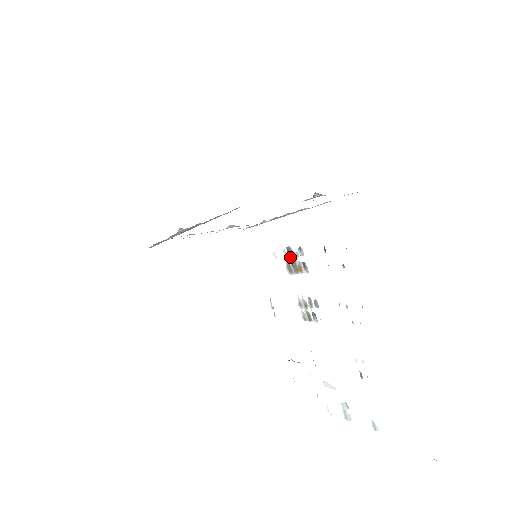
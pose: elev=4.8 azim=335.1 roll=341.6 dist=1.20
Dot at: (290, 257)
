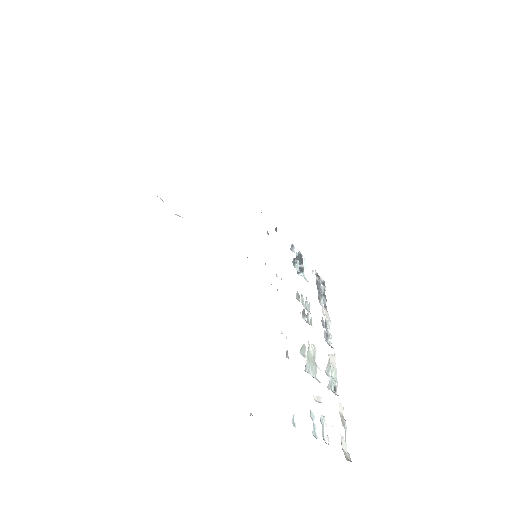
Dot at: (302, 262)
